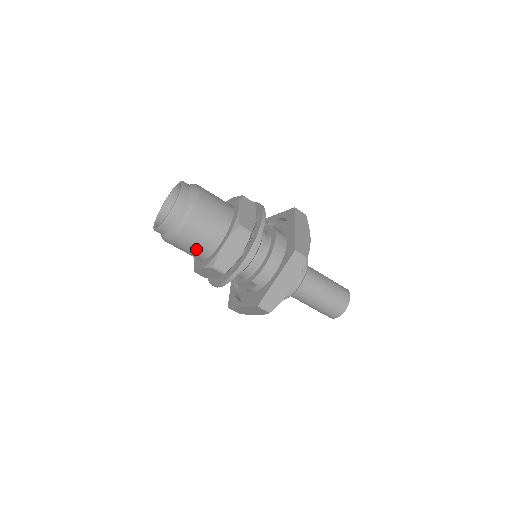
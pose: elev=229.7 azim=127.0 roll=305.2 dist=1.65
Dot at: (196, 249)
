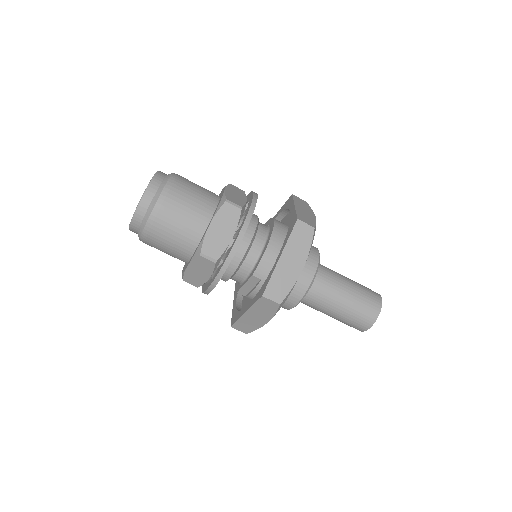
Dot at: (179, 239)
